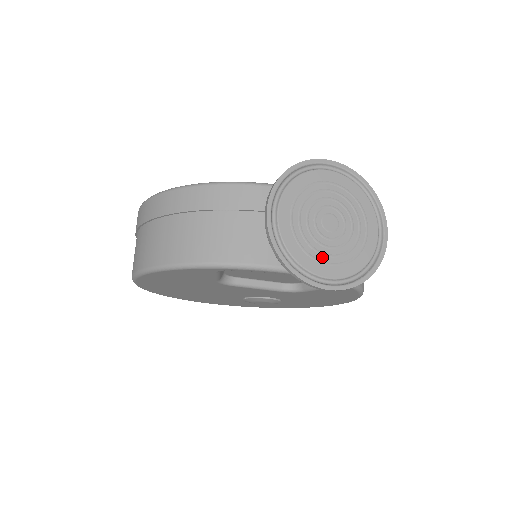
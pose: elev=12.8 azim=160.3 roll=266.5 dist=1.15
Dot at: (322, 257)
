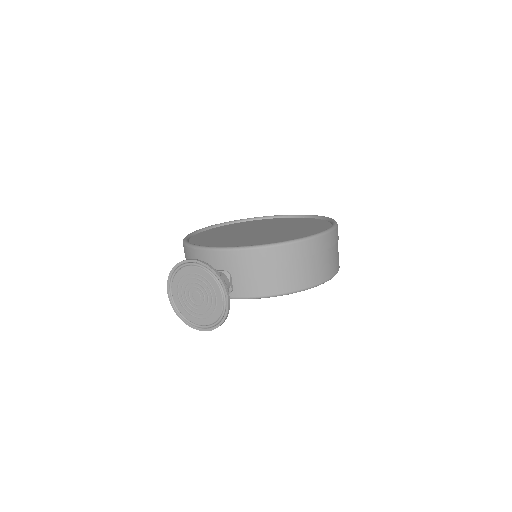
Dot at: (196, 315)
